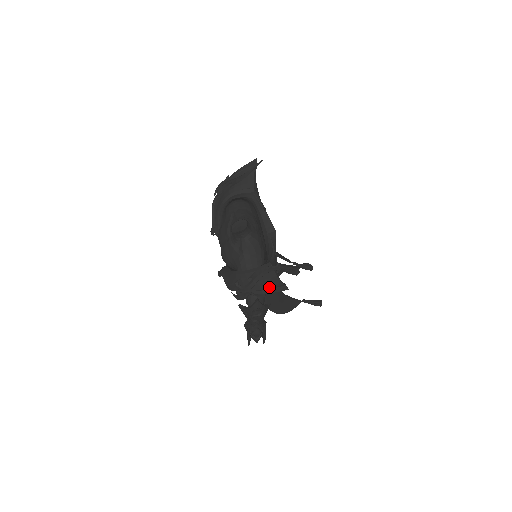
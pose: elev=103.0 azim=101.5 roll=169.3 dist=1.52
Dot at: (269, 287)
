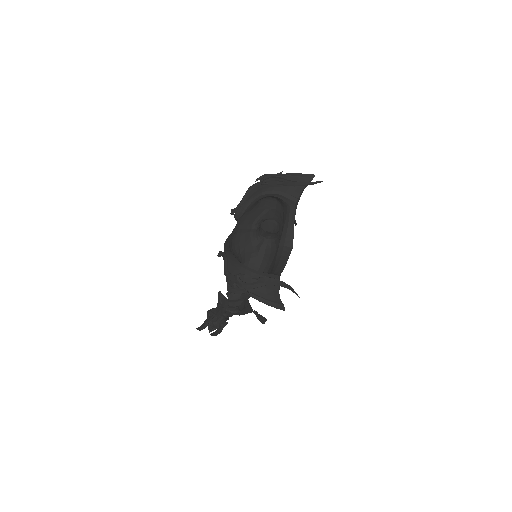
Dot at: (268, 298)
